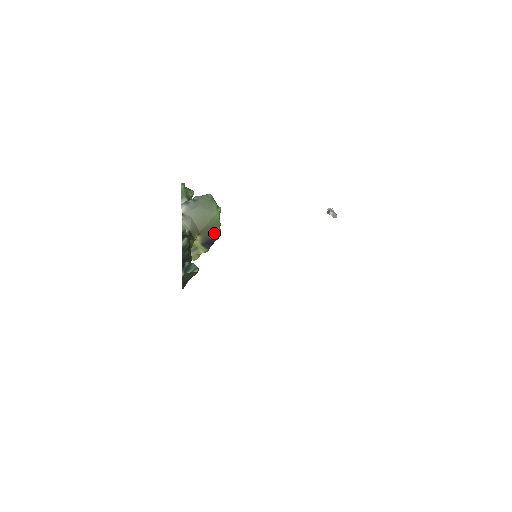
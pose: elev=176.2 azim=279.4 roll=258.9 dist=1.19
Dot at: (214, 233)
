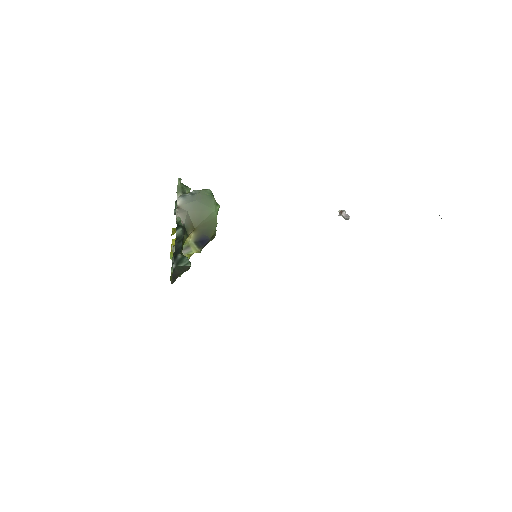
Dot at: (210, 231)
